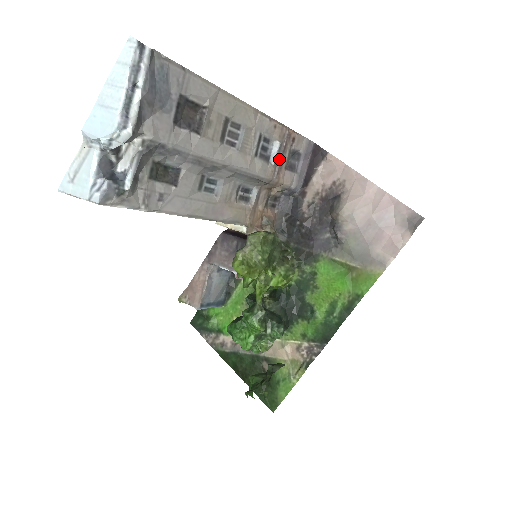
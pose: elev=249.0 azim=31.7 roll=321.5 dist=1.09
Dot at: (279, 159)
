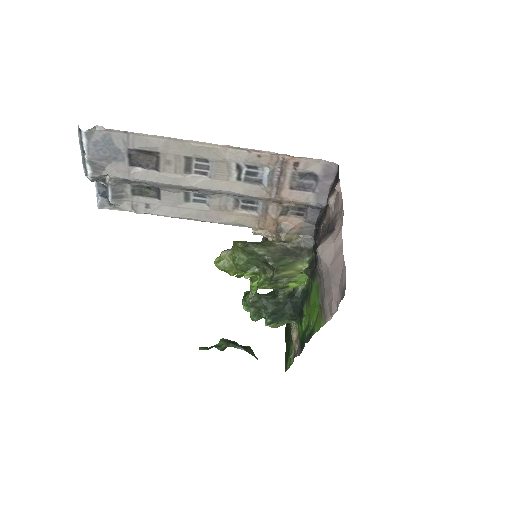
Dot at: (275, 182)
